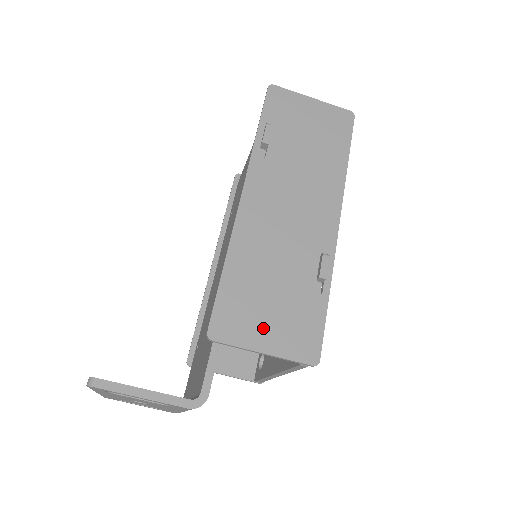
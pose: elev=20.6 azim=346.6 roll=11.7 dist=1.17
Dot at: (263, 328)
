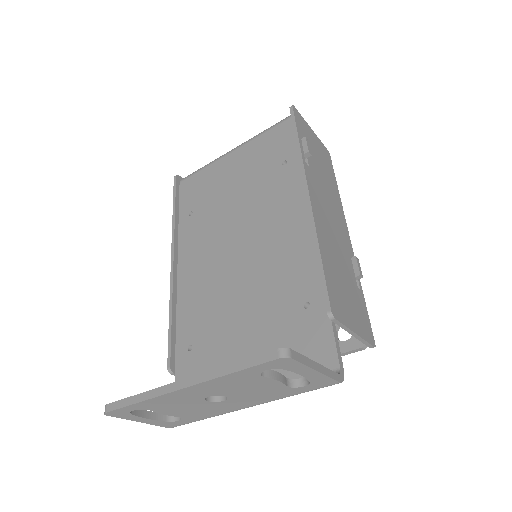
Dot at: (350, 312)
